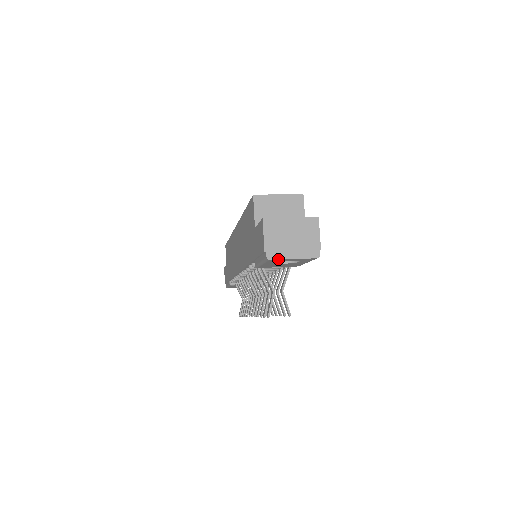
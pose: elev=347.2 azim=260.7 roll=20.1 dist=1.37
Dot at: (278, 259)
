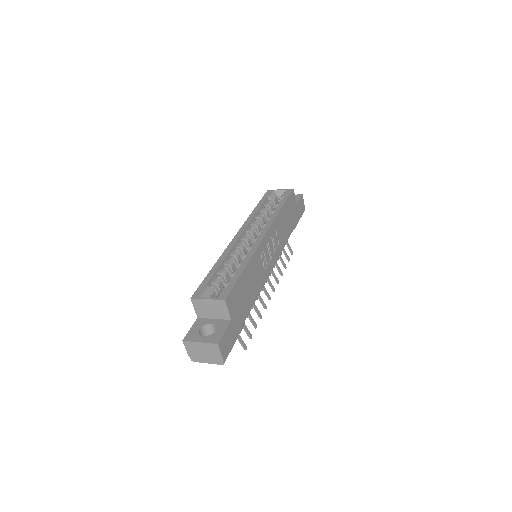
Dot at: occluded
